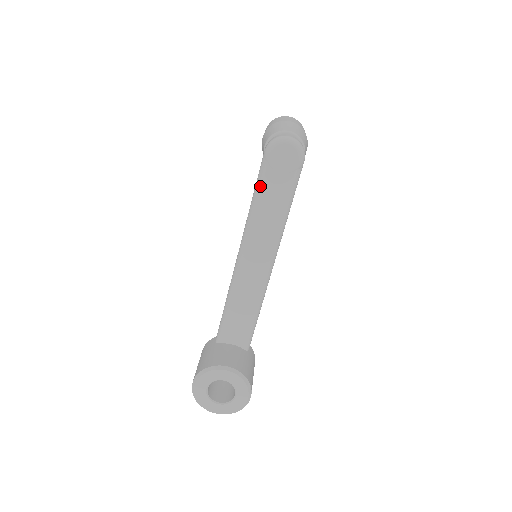
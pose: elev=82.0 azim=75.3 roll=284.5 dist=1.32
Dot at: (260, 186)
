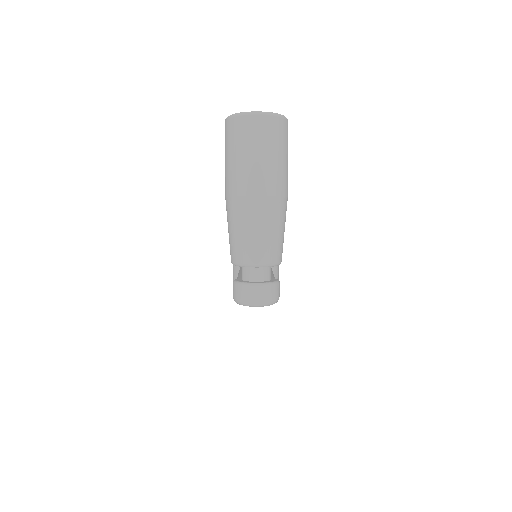
Dot at: occluded
